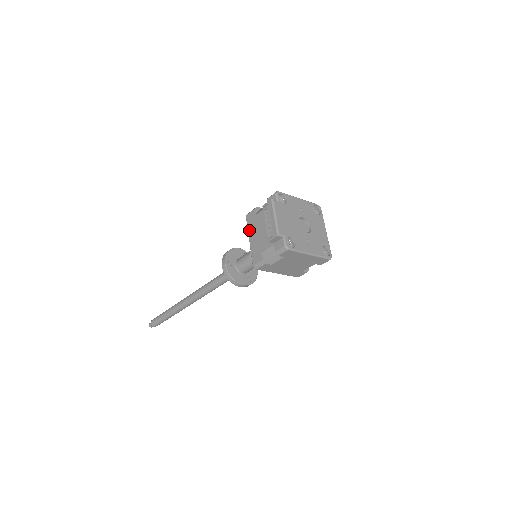
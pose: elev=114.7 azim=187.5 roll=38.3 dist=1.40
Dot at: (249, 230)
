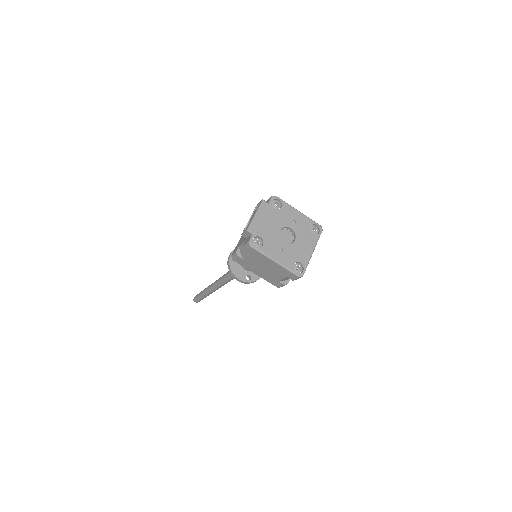
Dot at: occluded
